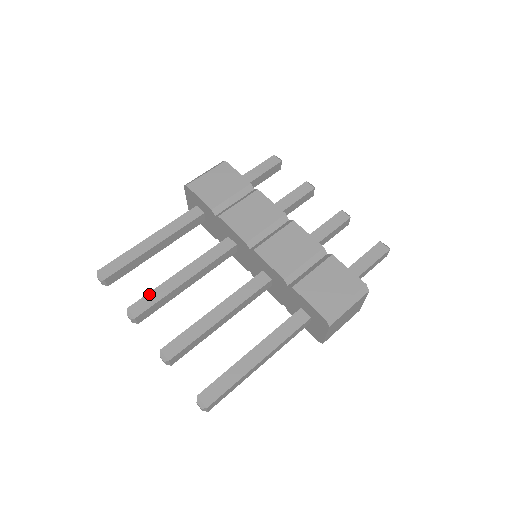
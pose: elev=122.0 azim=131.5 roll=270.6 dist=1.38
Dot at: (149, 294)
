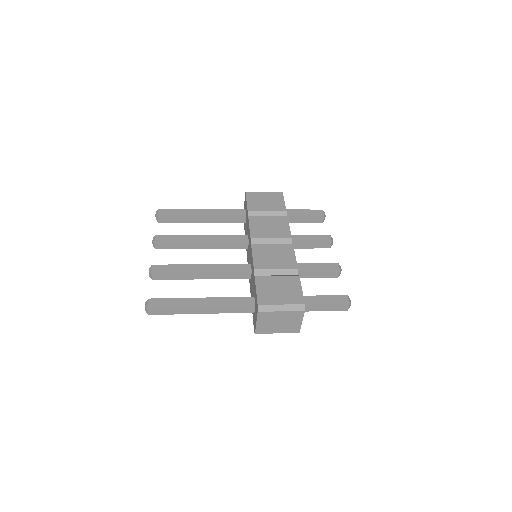
Dot at: (174, 236)
